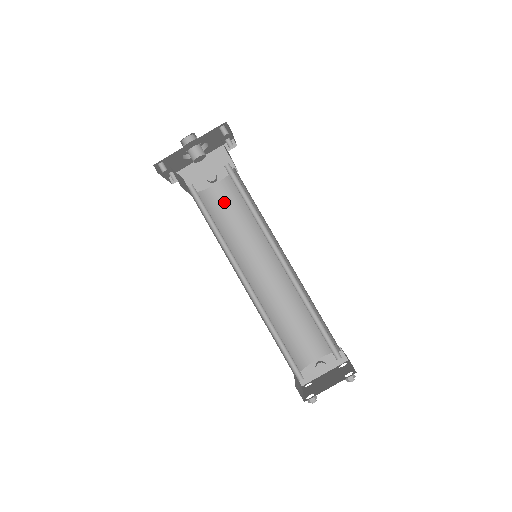
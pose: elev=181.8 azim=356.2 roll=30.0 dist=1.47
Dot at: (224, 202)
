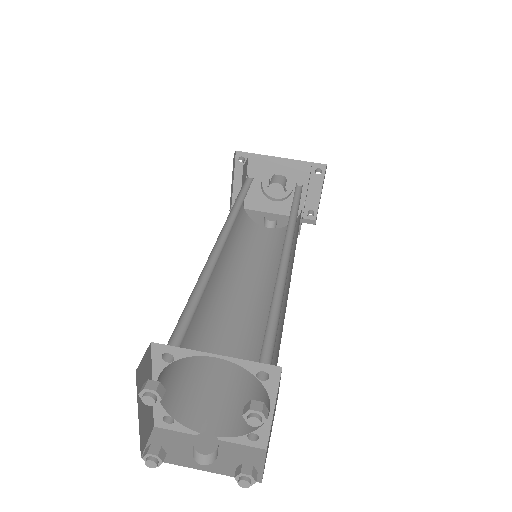
Dot at: (263, 239)
